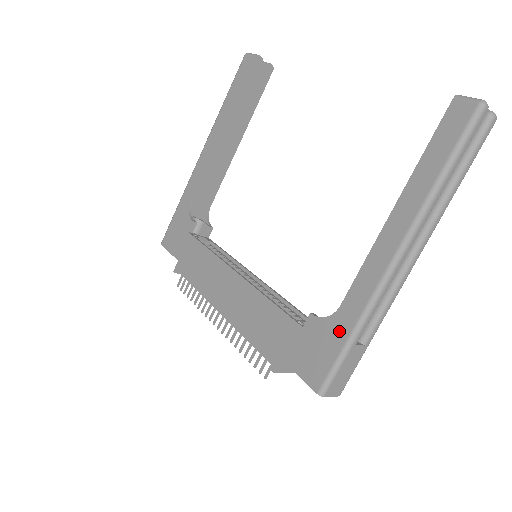
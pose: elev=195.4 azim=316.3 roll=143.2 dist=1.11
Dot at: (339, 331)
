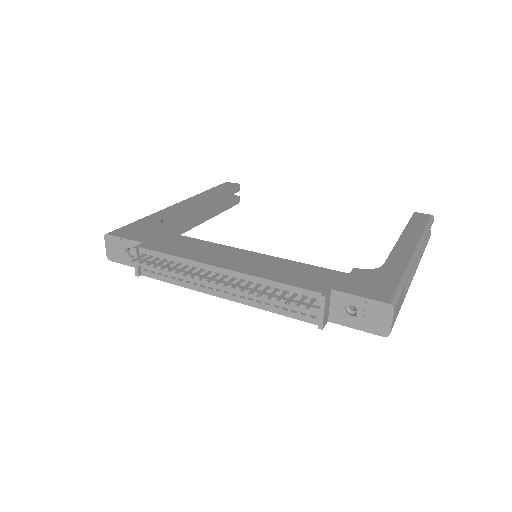
Dot at: (391, 274)
